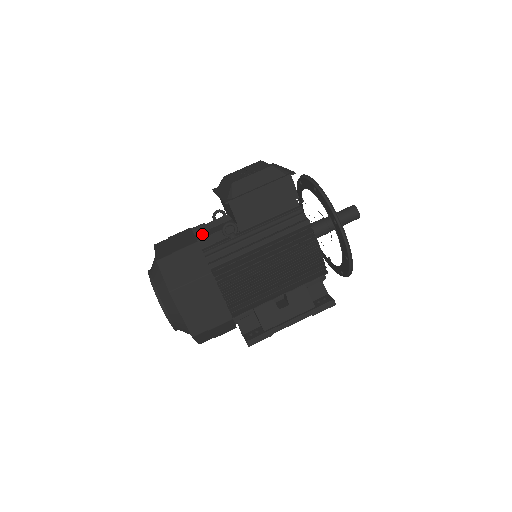
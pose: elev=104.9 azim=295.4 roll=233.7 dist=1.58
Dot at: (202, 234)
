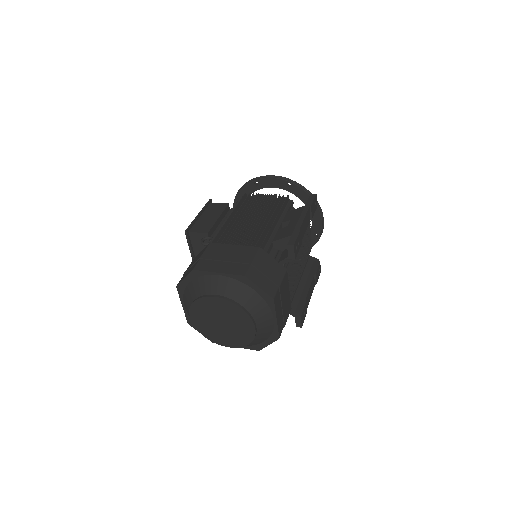
Dot at: occluded
